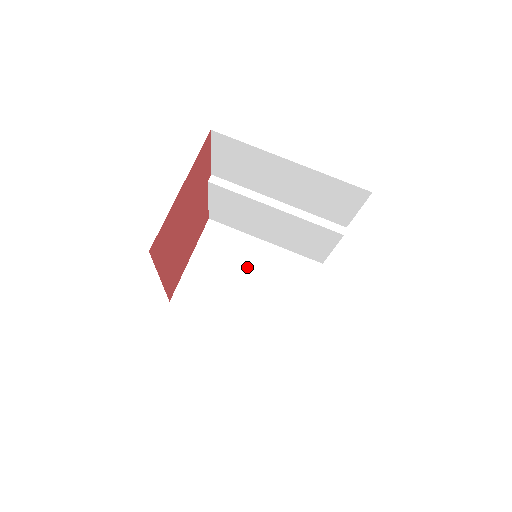
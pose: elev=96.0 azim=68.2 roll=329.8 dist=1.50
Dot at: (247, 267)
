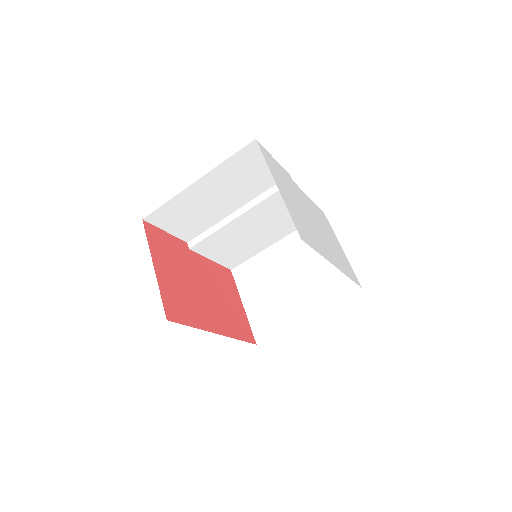
Dot at: (281, 271)
